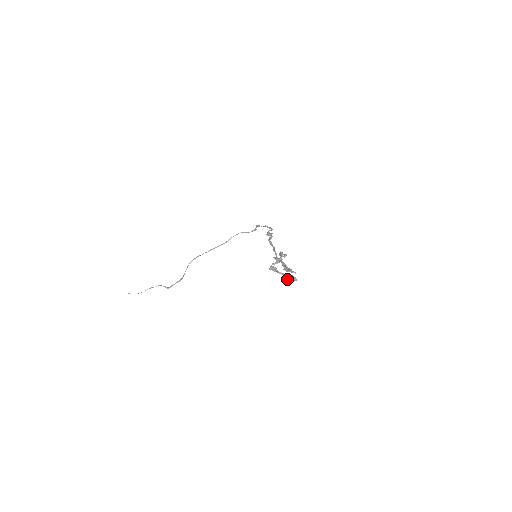
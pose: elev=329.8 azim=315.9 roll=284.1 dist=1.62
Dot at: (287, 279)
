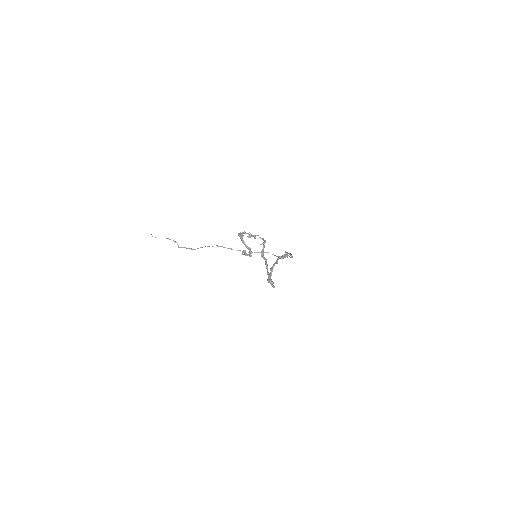
Dot at: (245, 251)
